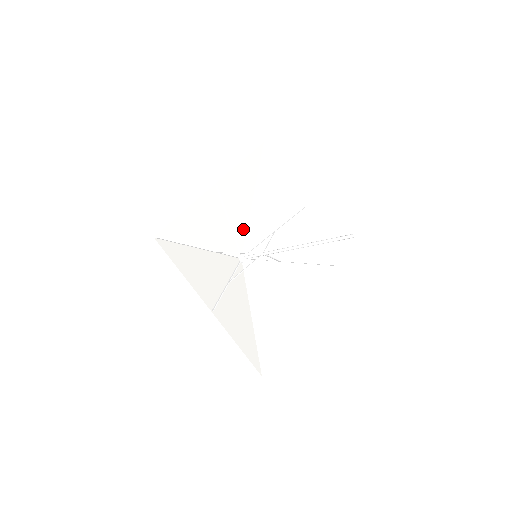
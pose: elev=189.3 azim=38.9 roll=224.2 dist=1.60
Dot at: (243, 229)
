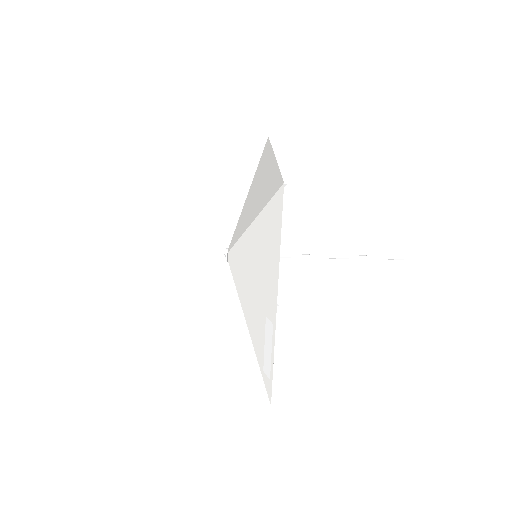
Dot at: (239, 220)
